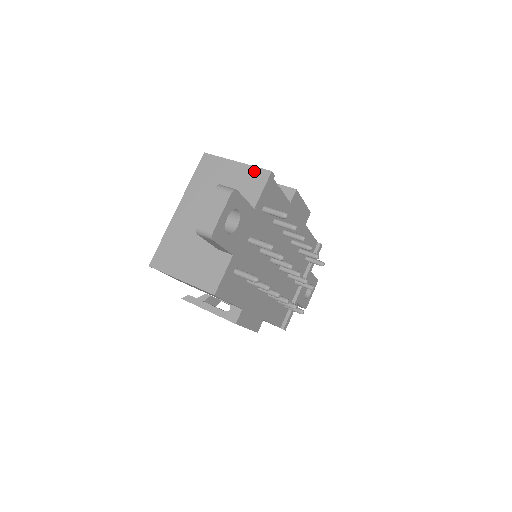
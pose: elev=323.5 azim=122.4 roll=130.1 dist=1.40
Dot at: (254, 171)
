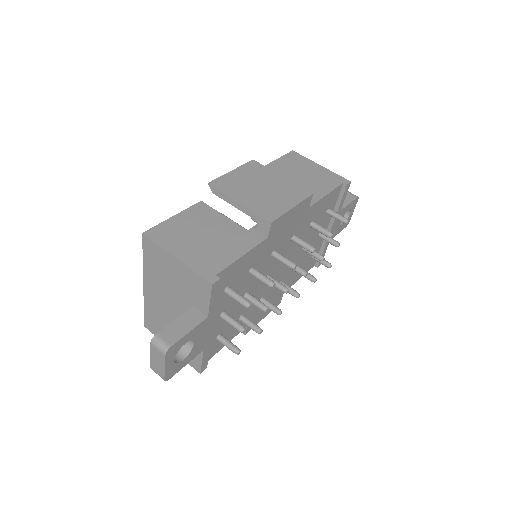
Dot at: (195, 277)
